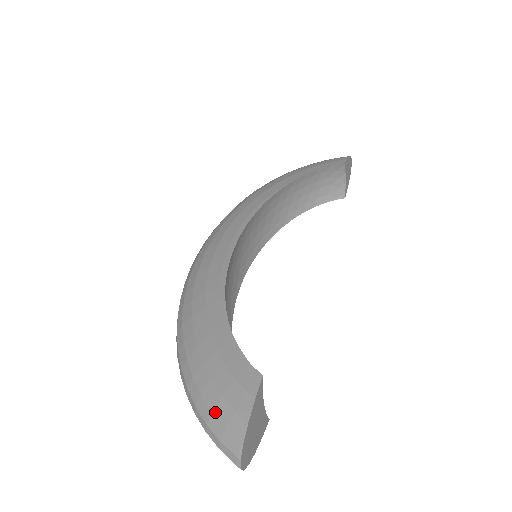
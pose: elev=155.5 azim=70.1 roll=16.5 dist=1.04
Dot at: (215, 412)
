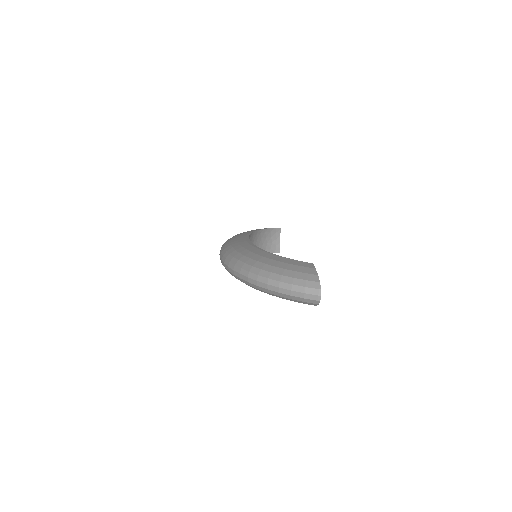
Dot at: (296, 277)
